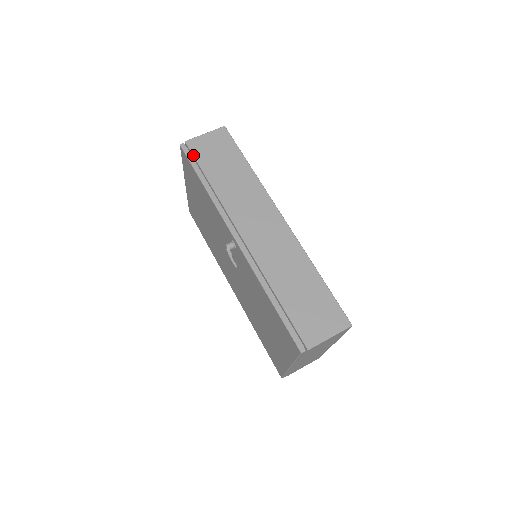
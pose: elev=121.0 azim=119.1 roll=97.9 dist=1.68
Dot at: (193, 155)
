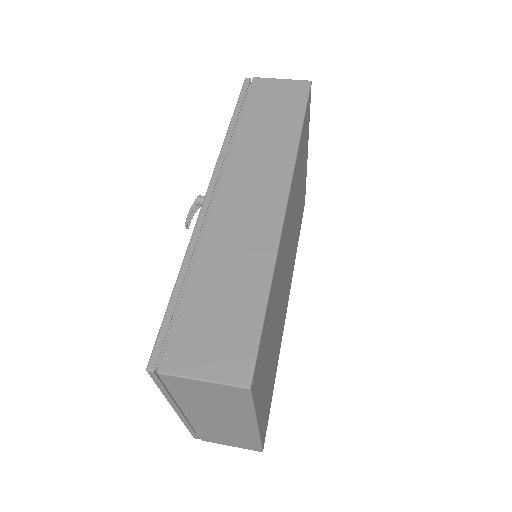
Dot at: (248, 92)
